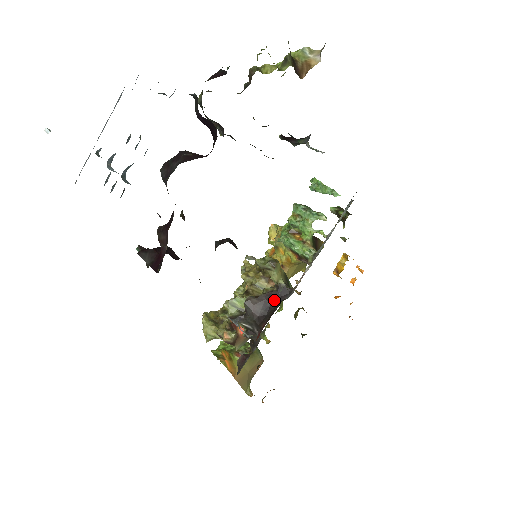
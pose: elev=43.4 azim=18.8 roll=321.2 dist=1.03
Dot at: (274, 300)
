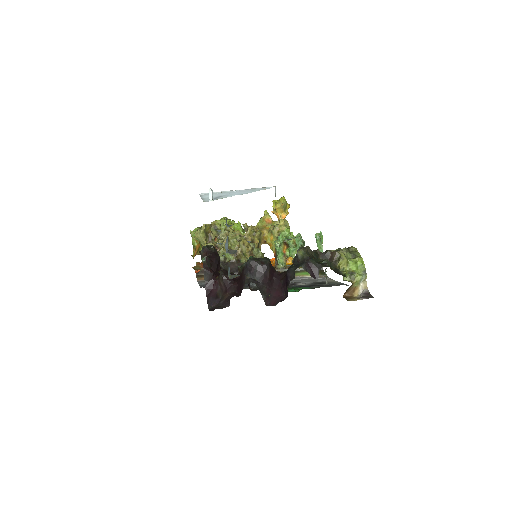
Dot at: occluded
